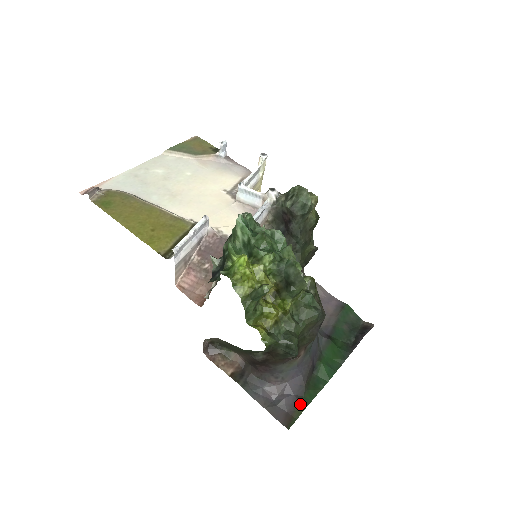
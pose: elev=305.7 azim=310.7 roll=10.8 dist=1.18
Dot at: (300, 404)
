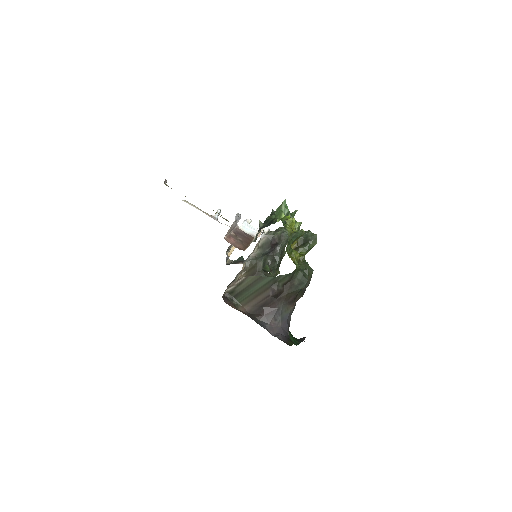
Dot at: (290, 341)
